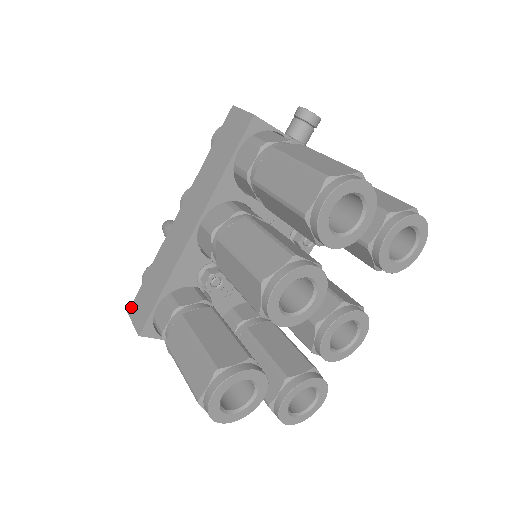
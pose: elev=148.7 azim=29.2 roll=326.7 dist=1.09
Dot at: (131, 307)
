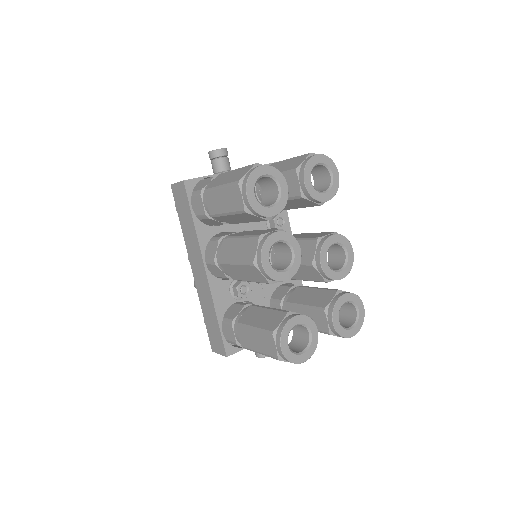
Dot at: (211, 346)
